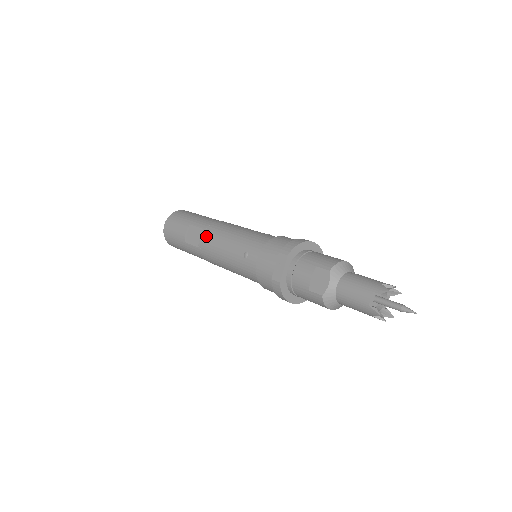
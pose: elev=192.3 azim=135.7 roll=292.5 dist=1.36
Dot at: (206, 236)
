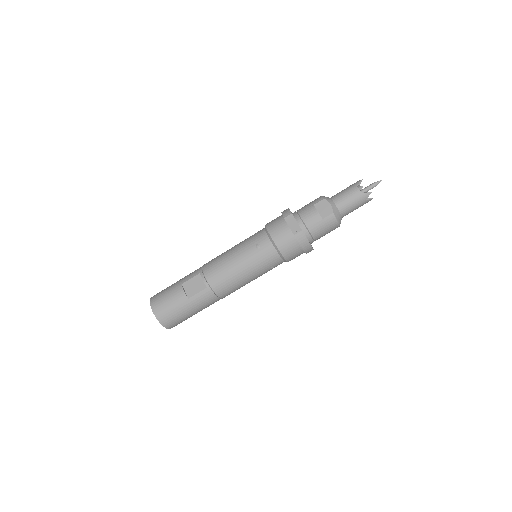
Dot at: (209, 272)
